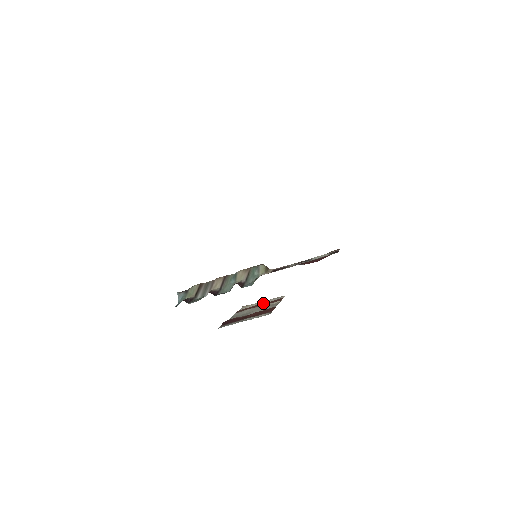
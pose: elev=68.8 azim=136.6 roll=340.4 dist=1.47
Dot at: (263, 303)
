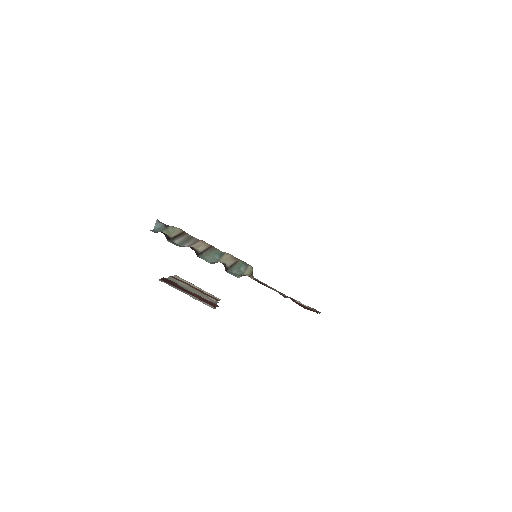
Dot at: occluded
